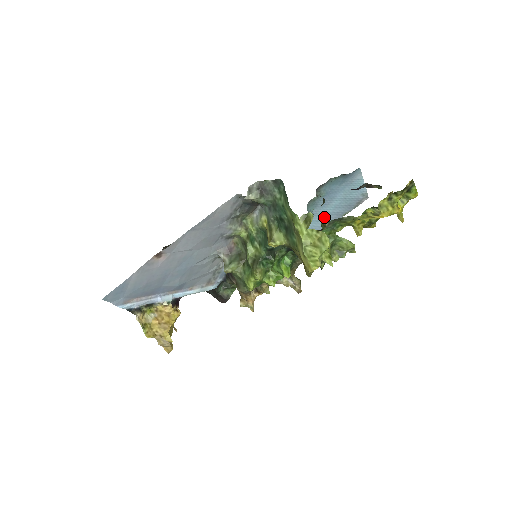
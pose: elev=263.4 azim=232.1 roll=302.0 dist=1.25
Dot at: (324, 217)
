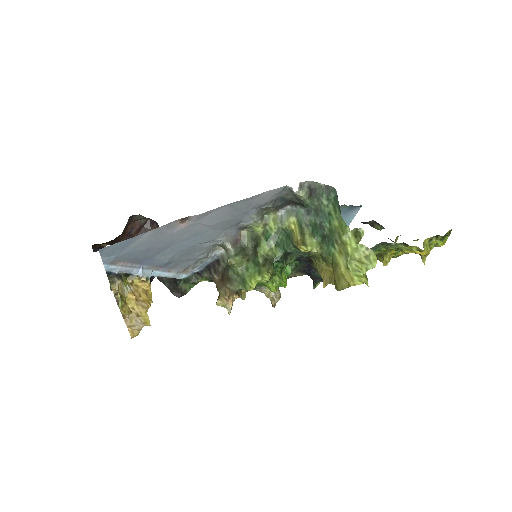
Dot at: occluded
